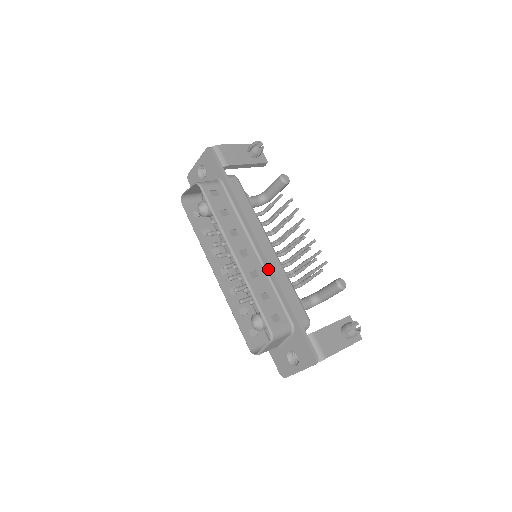
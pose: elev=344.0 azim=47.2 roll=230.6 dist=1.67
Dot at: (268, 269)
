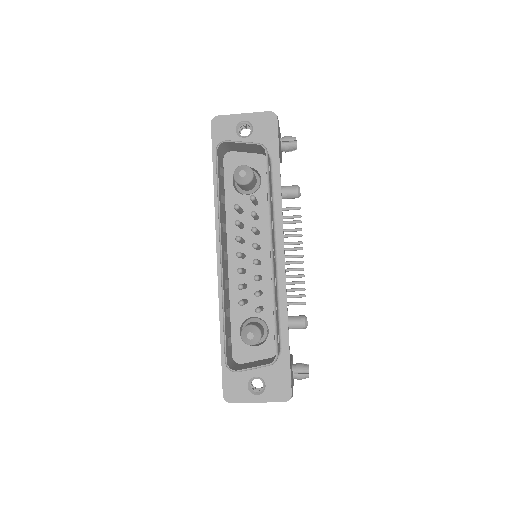
Dot at: (282, 281)
